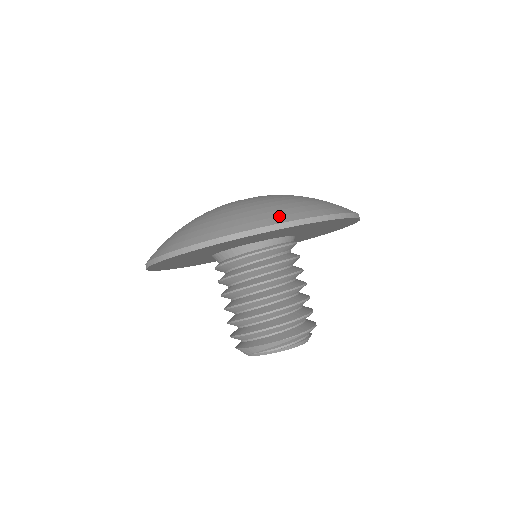
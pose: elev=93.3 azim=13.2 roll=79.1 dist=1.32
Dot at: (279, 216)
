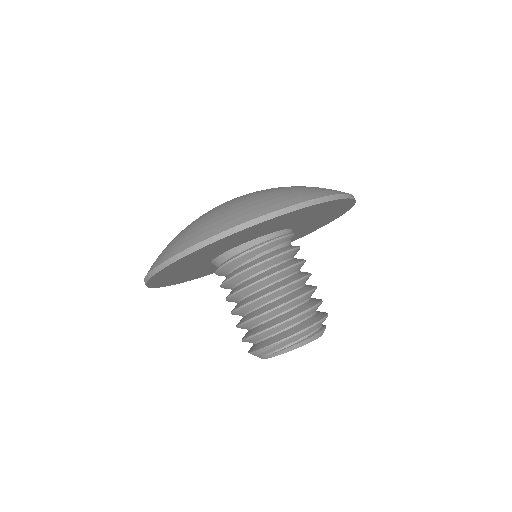
Dot at: (181, 245)
